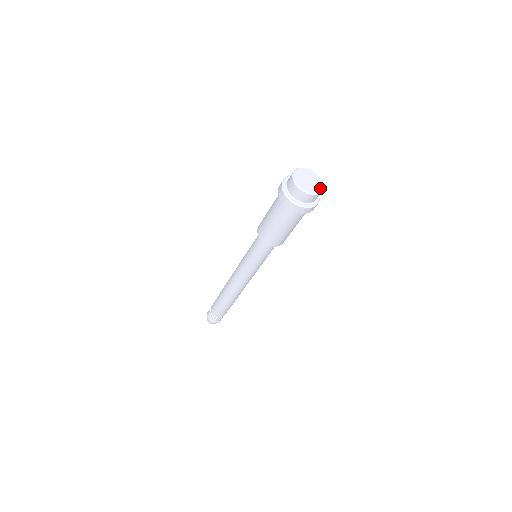
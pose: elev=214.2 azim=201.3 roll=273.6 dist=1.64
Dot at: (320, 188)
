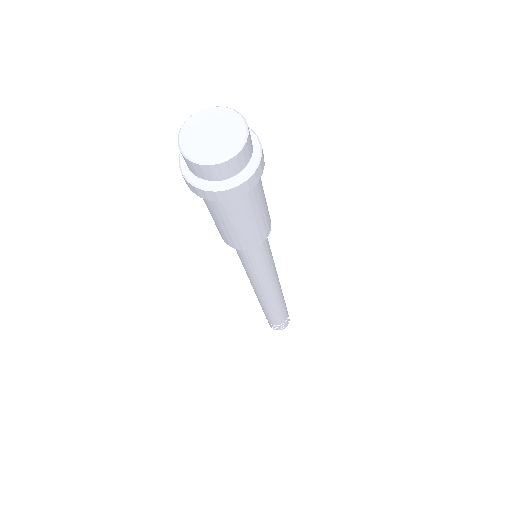
Dot at: (240, 135)
